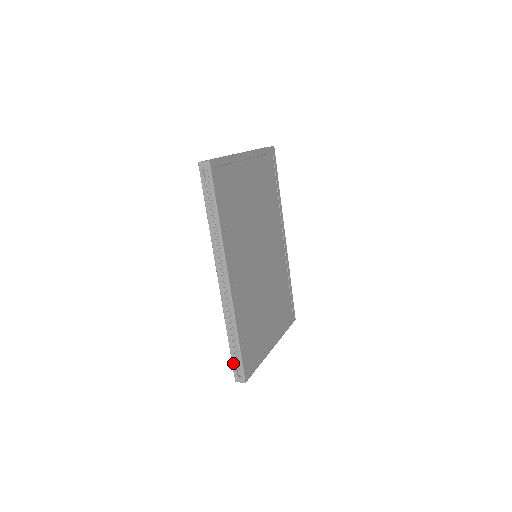
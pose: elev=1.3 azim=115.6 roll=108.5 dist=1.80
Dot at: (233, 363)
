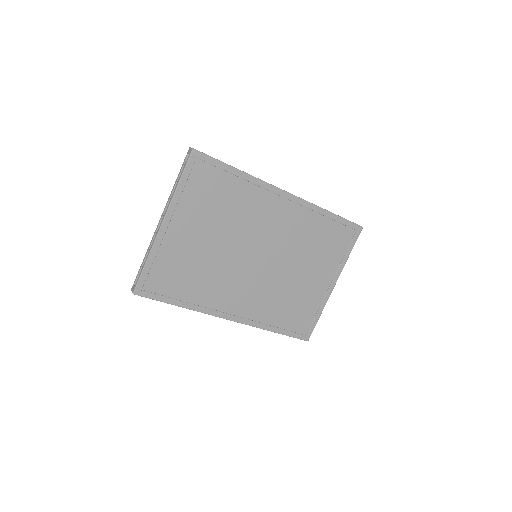
Dot at: occluded
